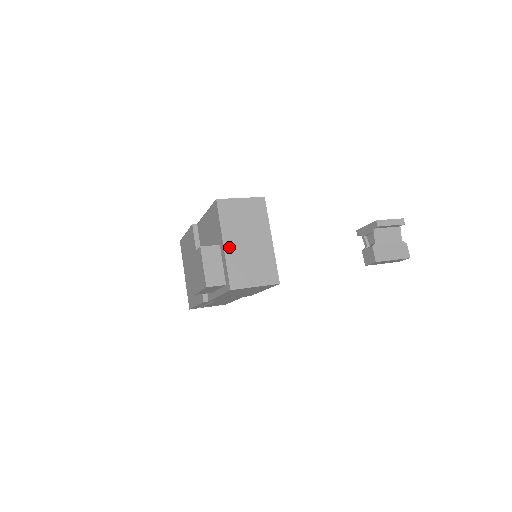
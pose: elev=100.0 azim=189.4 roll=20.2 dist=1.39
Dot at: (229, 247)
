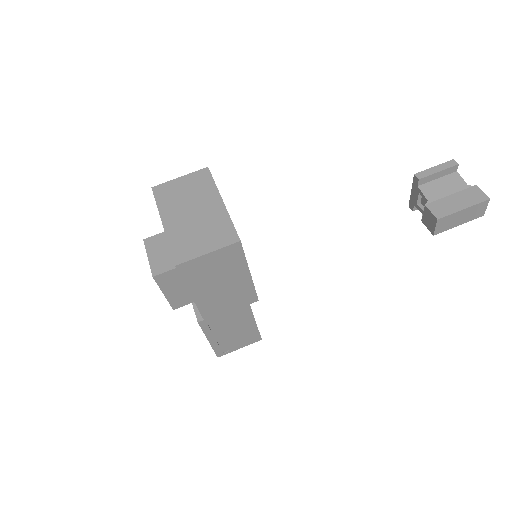
Dot at: (170, 224)
